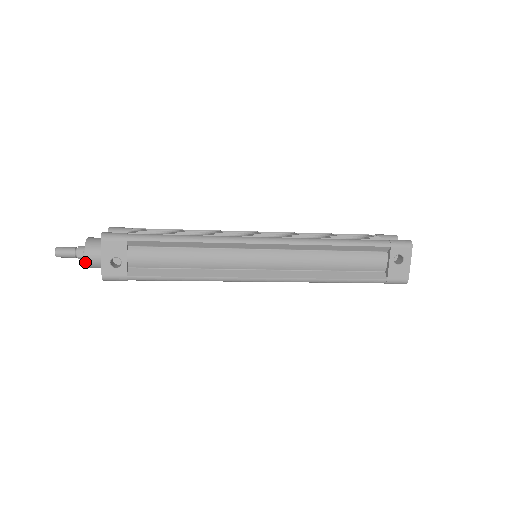
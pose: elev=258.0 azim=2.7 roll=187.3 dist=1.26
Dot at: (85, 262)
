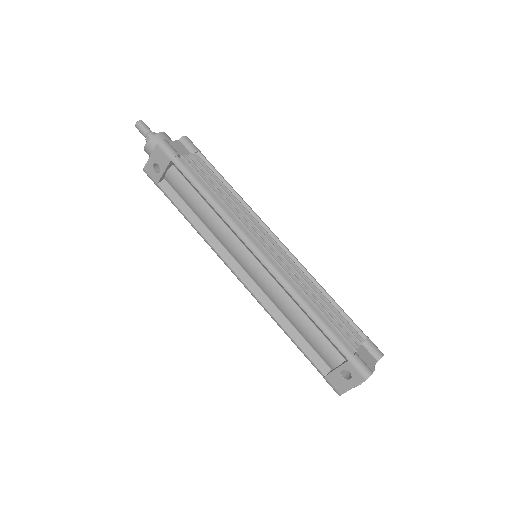
Dot at: (144, 148)
